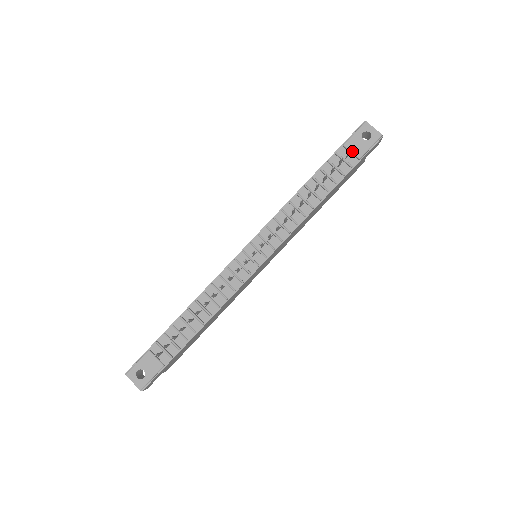
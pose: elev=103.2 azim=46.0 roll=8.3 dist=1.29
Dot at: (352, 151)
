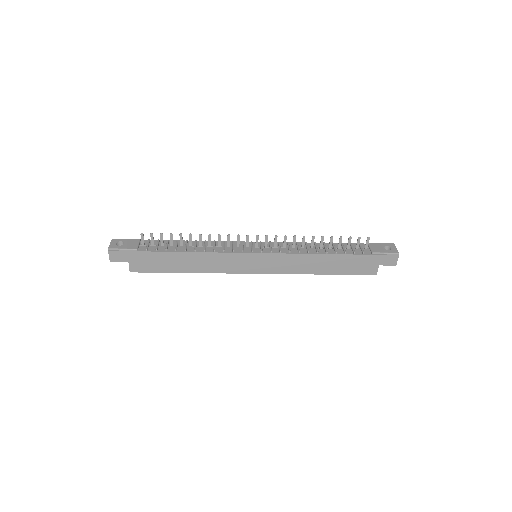
Dot at: (371, 247)
